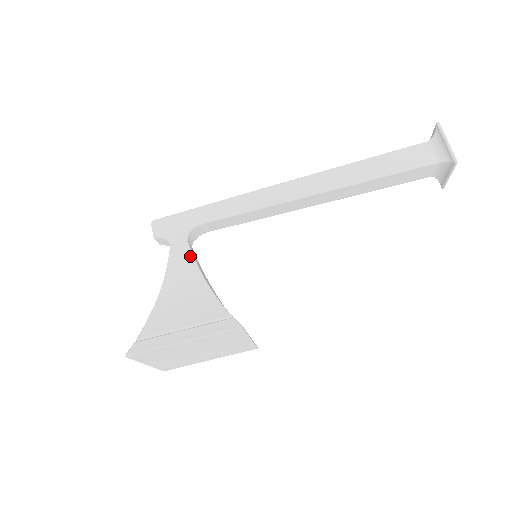
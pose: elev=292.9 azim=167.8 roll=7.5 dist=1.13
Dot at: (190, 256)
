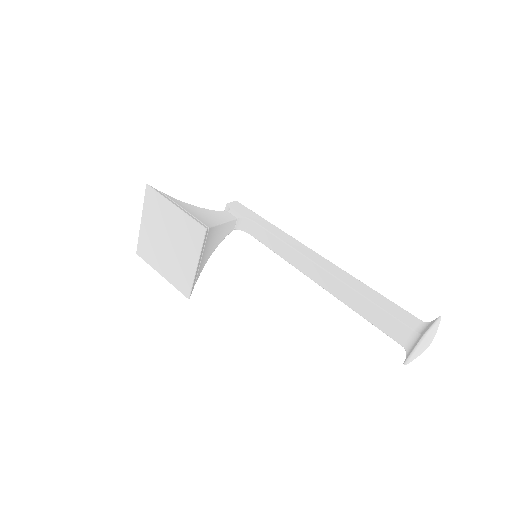
Dot at: (229, 219)
